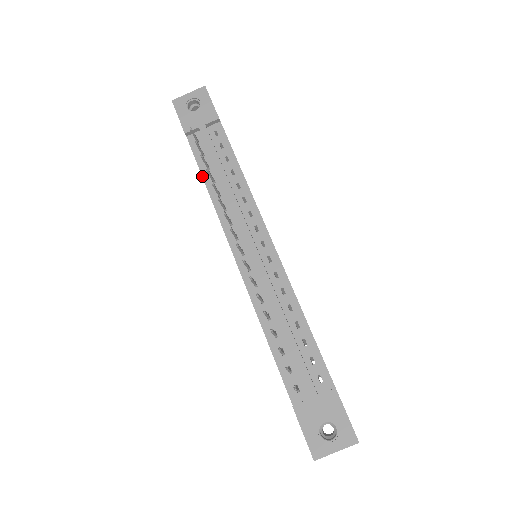
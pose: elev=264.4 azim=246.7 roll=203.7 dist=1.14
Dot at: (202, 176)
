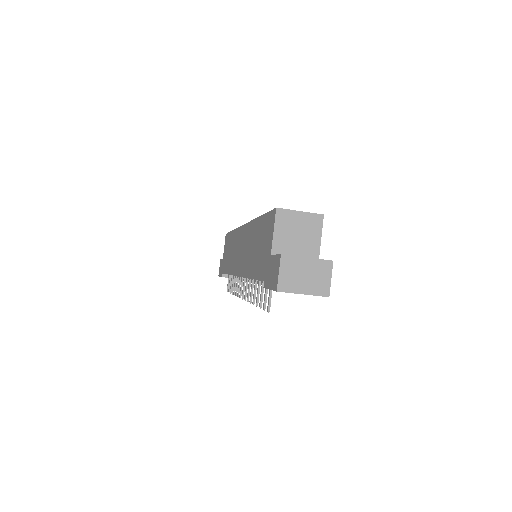
Dot at: occluded
